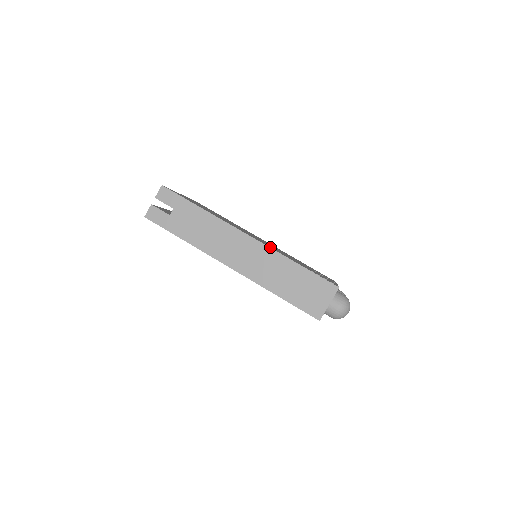
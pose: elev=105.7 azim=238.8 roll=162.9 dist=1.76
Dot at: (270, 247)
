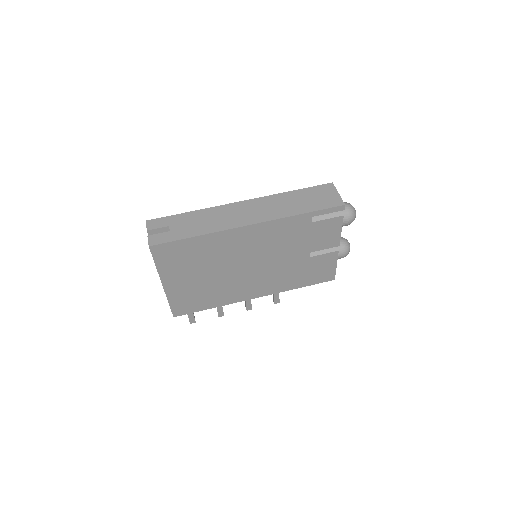
Dot at: occluded
